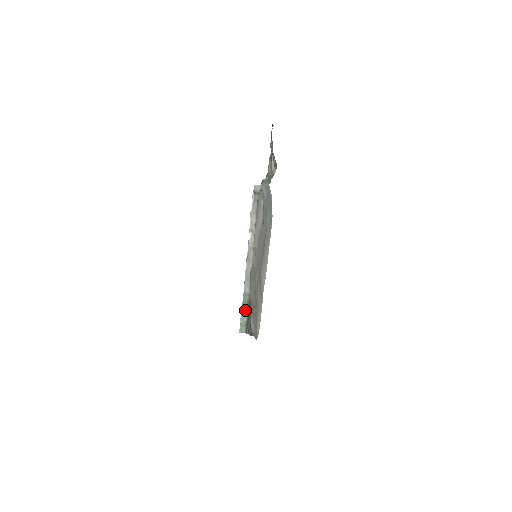
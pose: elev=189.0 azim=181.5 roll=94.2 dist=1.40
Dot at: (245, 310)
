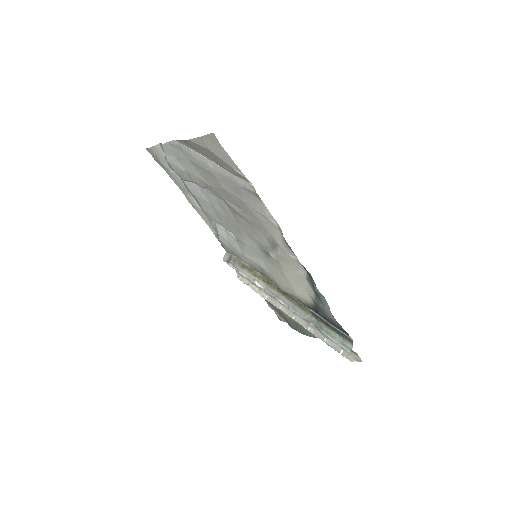
Dot at: (326, 330)
